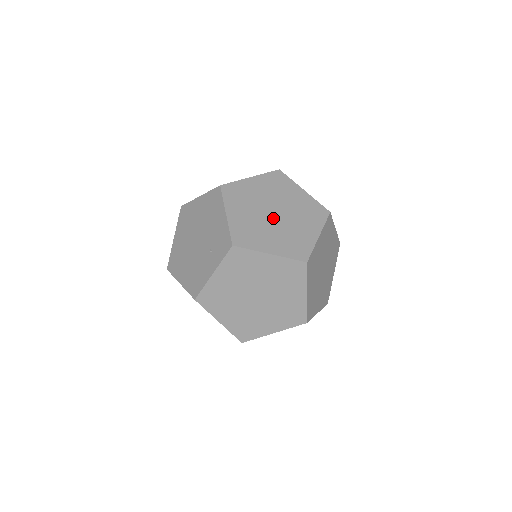
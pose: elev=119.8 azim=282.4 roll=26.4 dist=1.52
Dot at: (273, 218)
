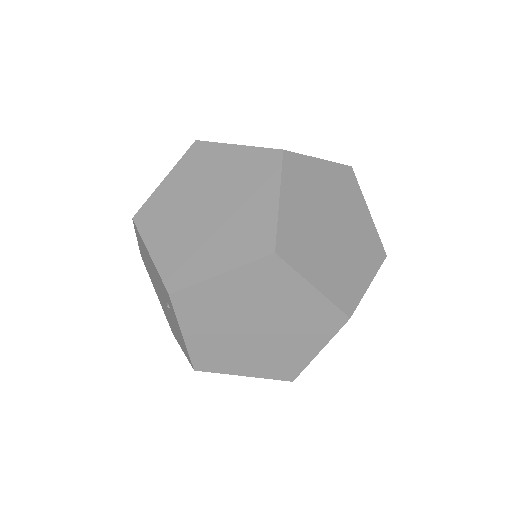
Dot at: (208, 217)
